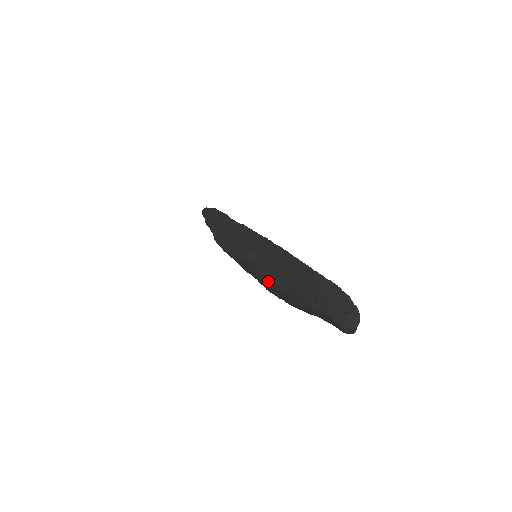
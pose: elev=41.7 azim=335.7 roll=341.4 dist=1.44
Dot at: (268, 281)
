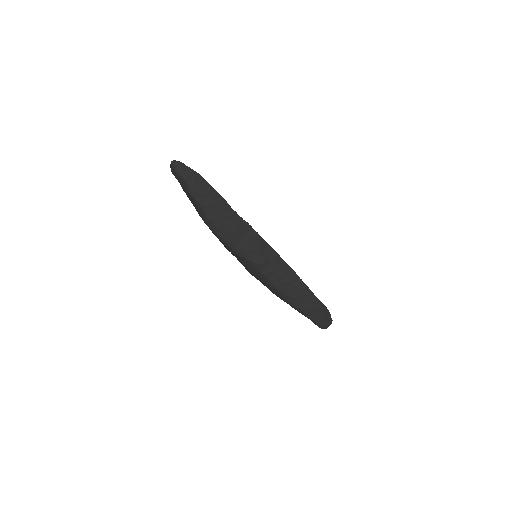
Dot at: (272, 287)
